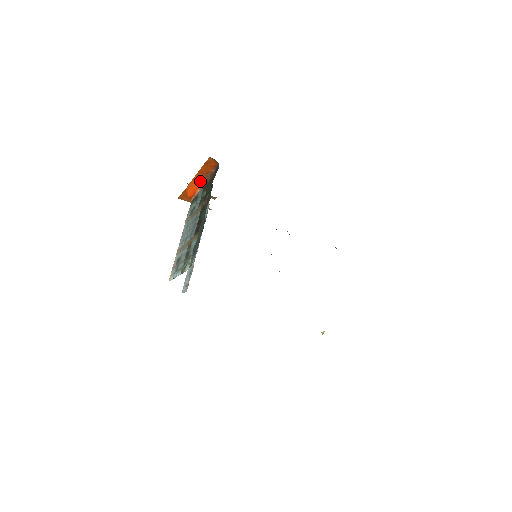
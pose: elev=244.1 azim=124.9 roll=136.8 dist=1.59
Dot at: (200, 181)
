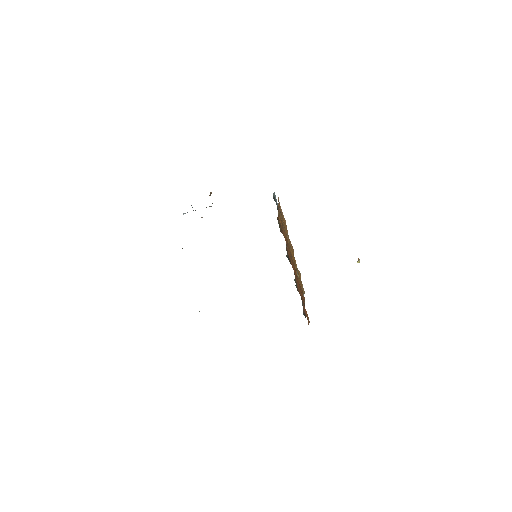
Dot at: occluded
